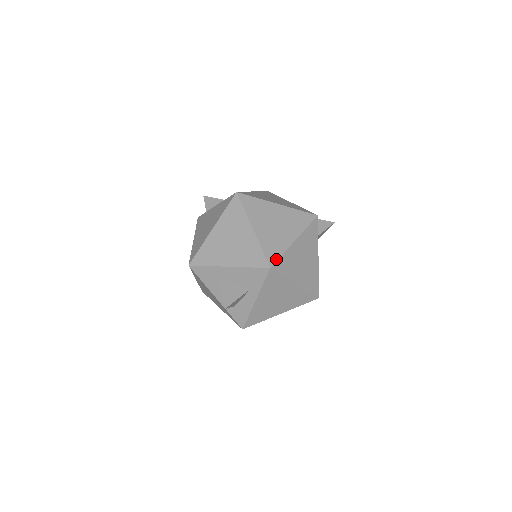
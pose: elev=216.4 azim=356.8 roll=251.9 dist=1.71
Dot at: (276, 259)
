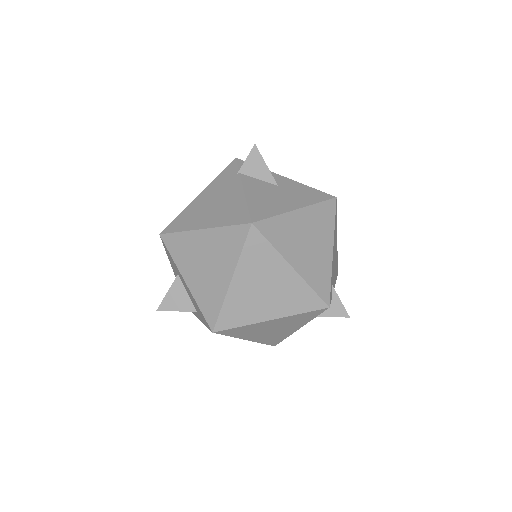
Dot at: (228, 327)
